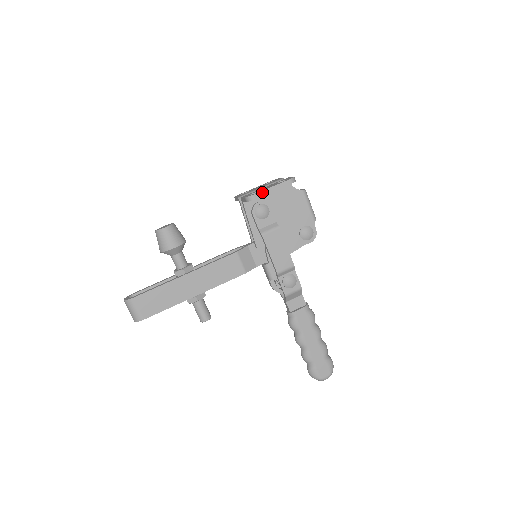
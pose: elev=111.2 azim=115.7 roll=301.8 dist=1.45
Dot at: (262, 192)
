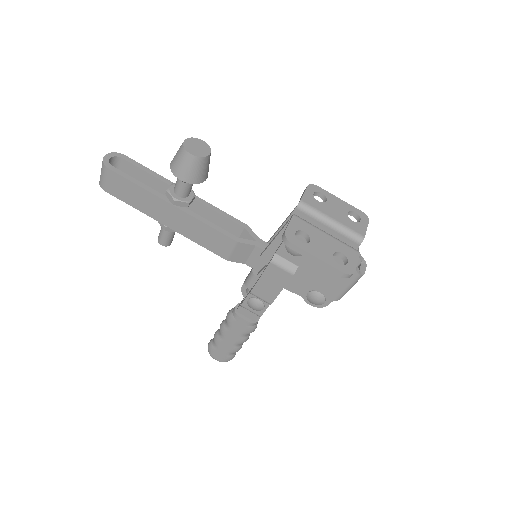
Dot at: (303, 251)
